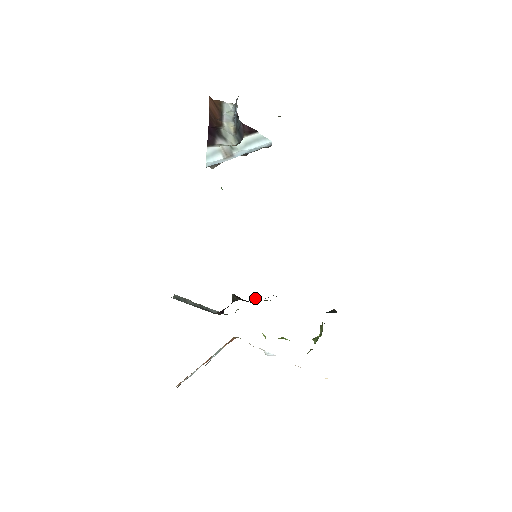
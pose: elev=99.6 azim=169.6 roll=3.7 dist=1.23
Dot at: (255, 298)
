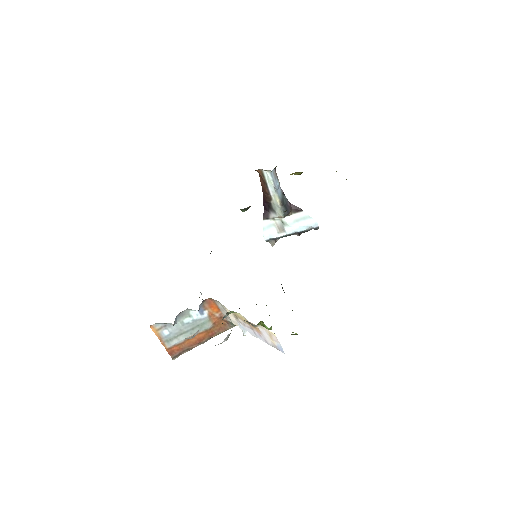
Dot at: occluded
